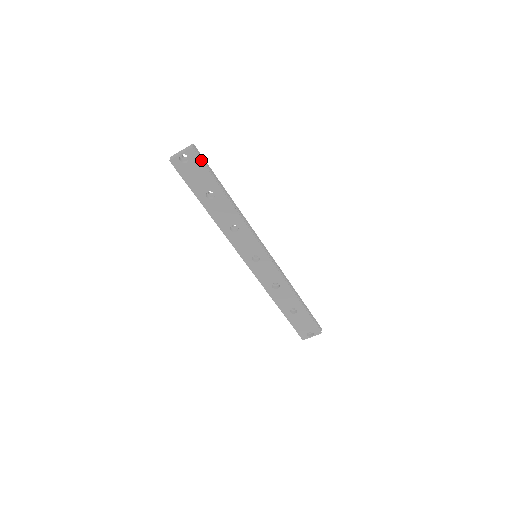
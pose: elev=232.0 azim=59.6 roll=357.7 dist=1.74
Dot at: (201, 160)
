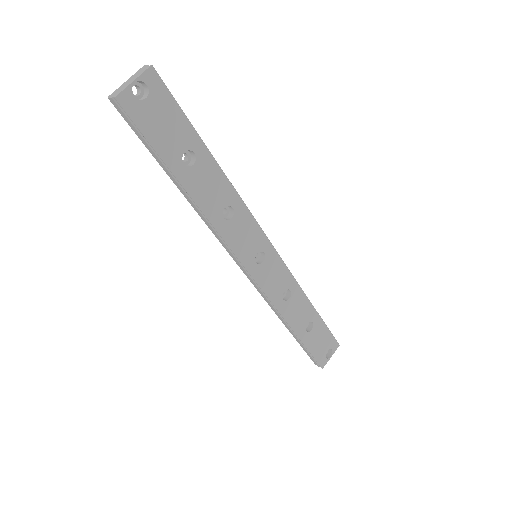
Dot at: (168, 90)
